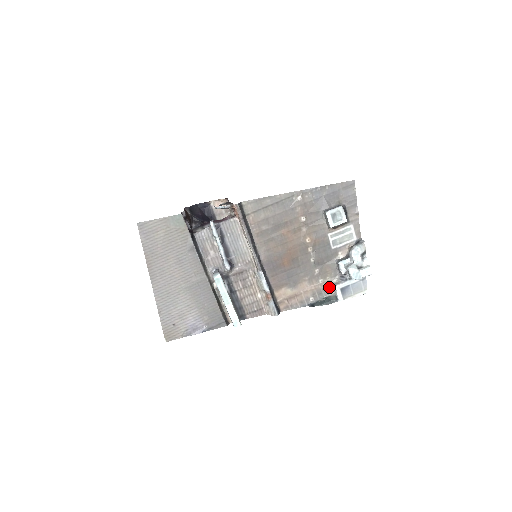
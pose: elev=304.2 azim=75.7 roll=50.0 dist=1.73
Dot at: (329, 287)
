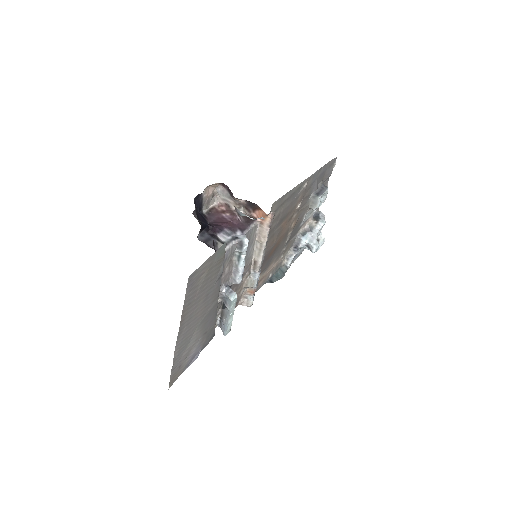
Dot at: (283, 259)
